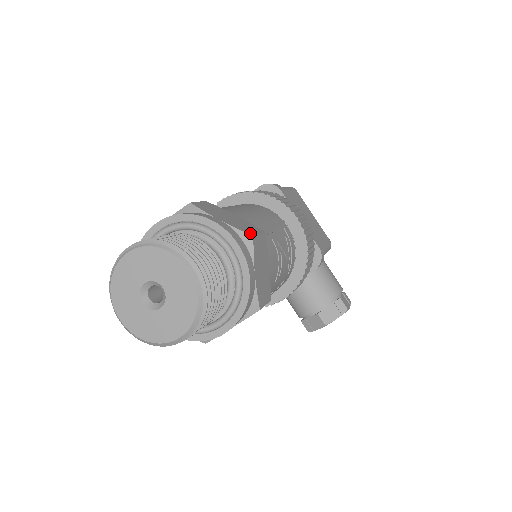
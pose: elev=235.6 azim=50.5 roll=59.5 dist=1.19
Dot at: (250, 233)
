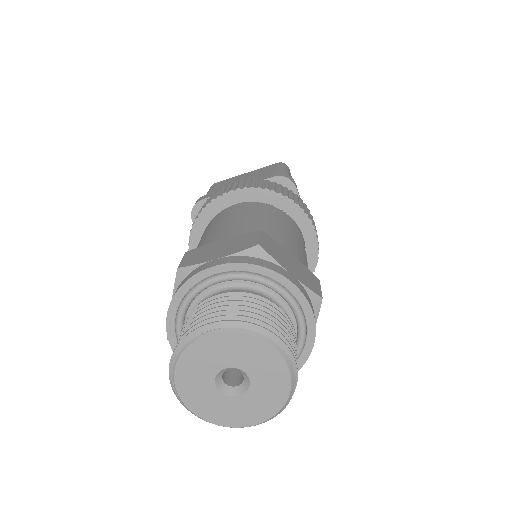
Dot at: (319, 293)
